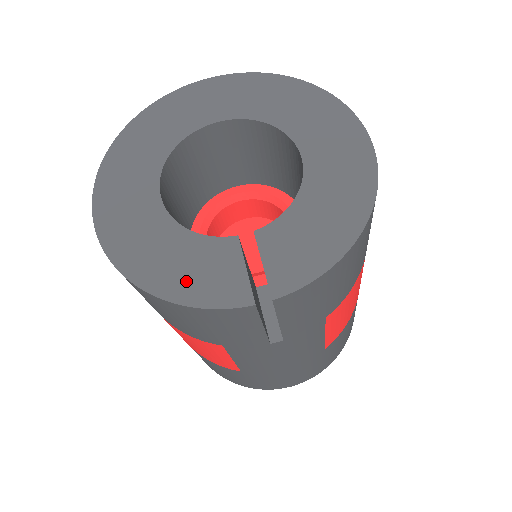
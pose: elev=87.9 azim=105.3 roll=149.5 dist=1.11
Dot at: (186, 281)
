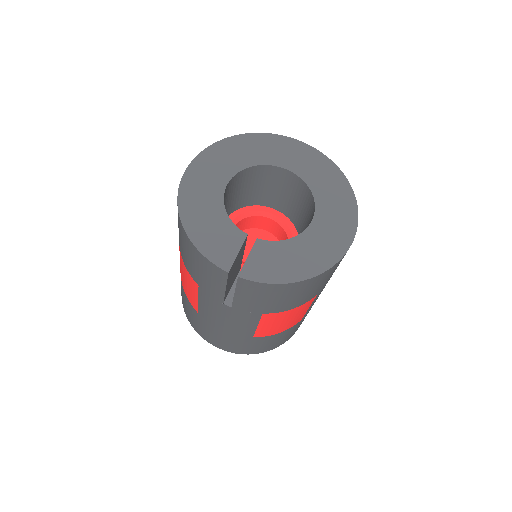
Dot at: (205, 236)
